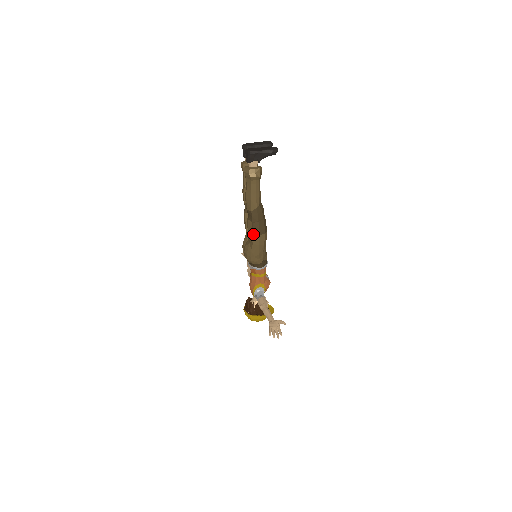
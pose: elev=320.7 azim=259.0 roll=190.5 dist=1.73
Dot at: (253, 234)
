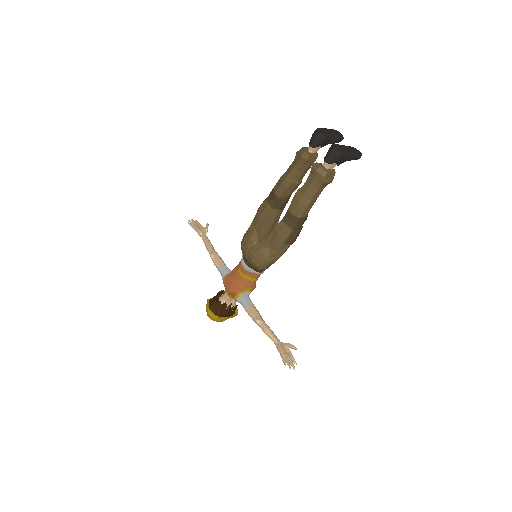
Dot at: (286, 243)
